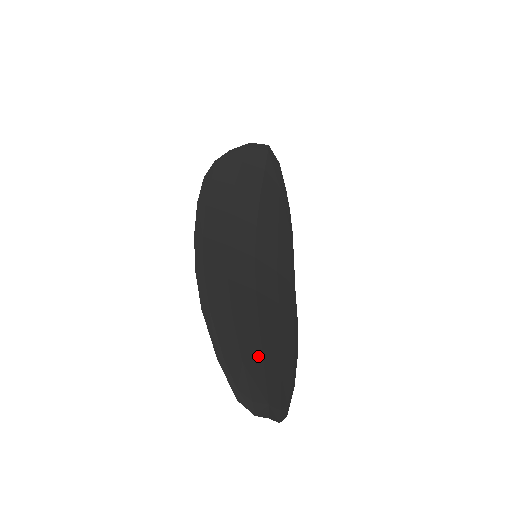
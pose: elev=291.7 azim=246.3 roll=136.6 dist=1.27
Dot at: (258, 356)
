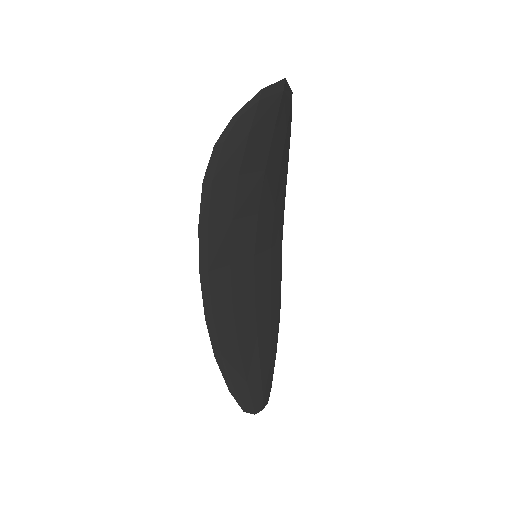
Dot at: (257, 366)
